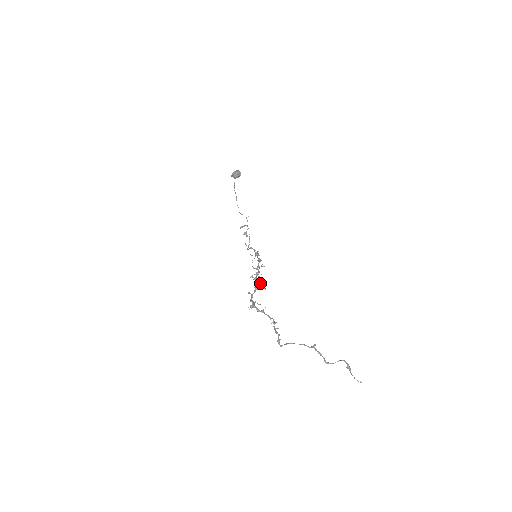
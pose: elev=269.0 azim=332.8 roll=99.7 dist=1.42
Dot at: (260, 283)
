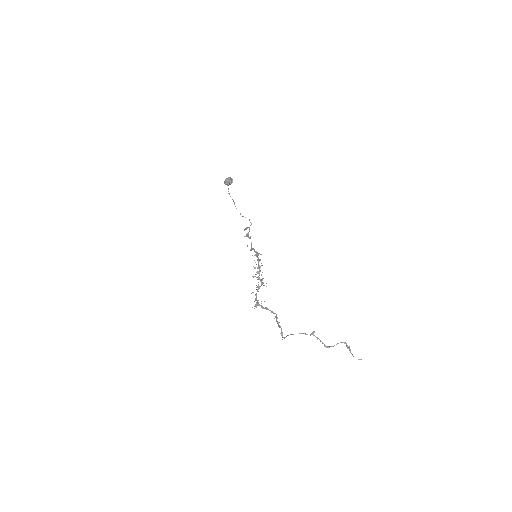
Dot at: (261, 281)
